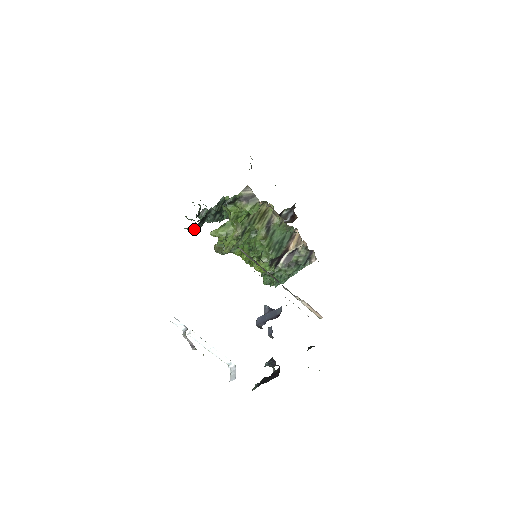
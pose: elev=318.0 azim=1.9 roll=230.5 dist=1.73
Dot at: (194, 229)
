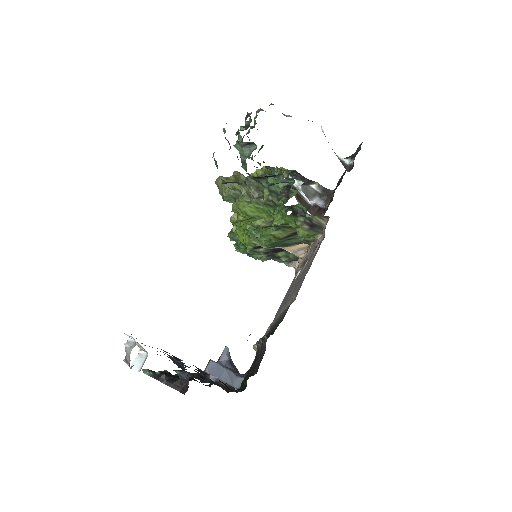
Dot at: (225, 182)
